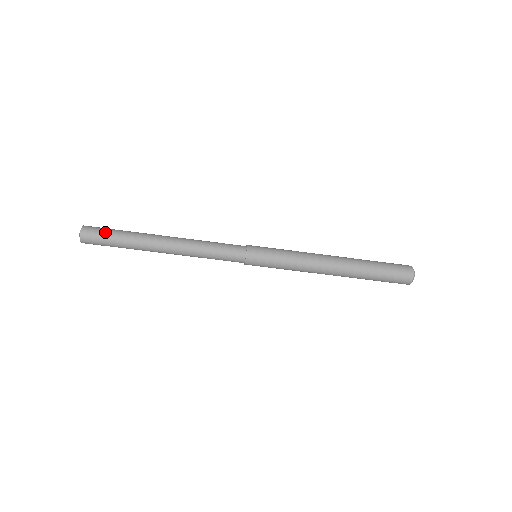
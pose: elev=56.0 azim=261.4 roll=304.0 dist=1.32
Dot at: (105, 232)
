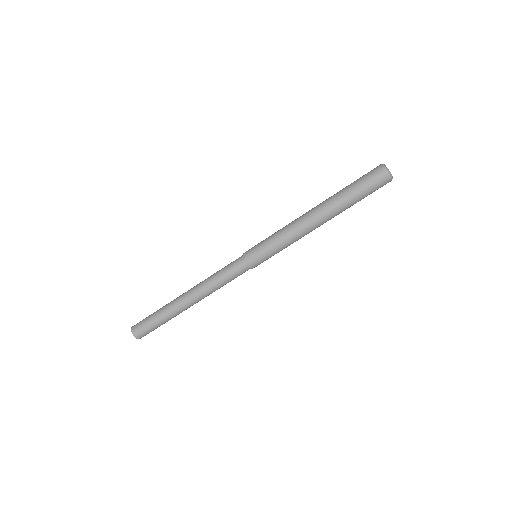
Dot at: (149, 326)
